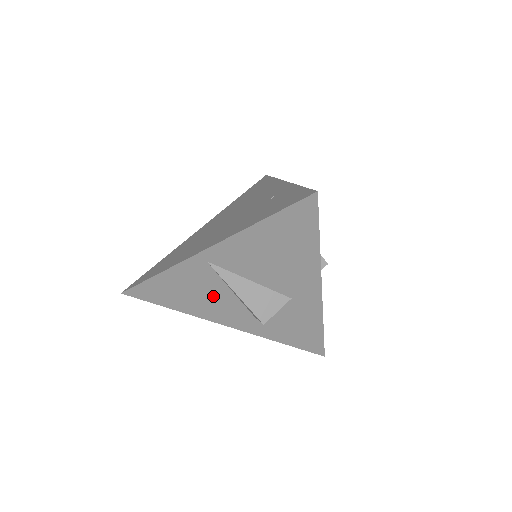
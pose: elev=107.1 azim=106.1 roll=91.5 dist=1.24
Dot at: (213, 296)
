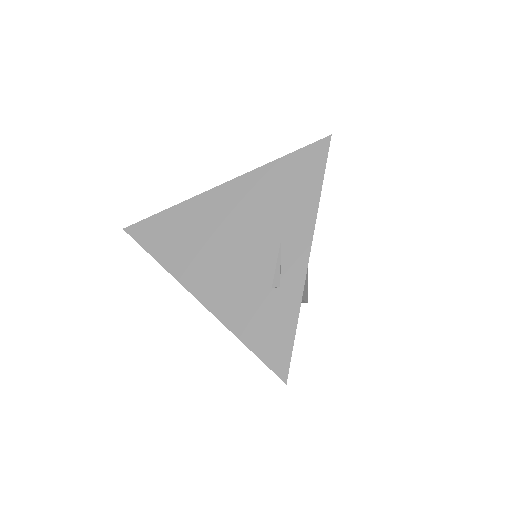
Dot at: occluded
